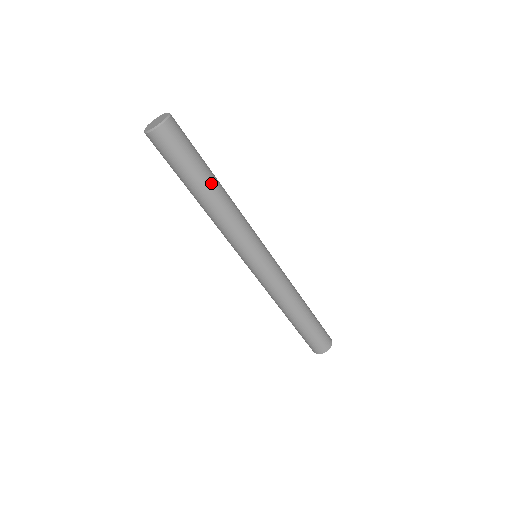
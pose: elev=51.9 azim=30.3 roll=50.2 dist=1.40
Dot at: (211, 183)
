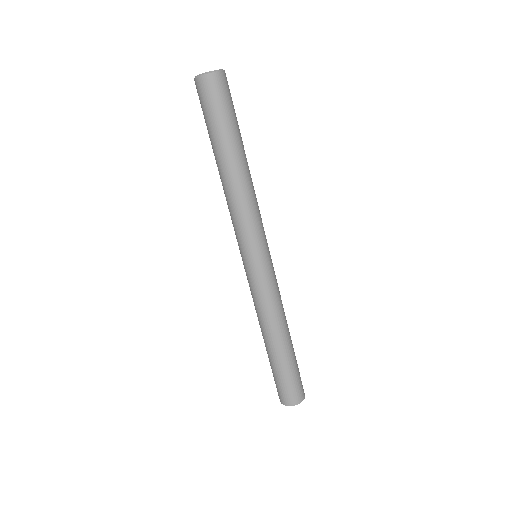
Dot at: (242, 151)
